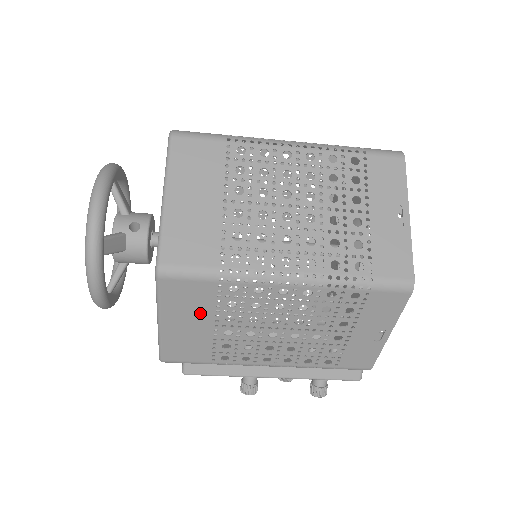
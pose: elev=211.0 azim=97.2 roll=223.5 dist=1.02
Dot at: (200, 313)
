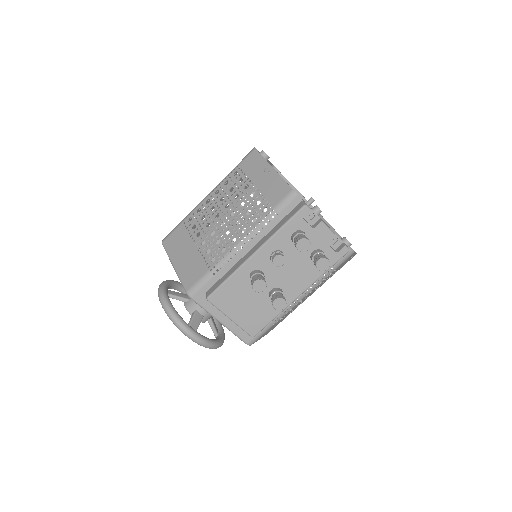
Dot at: (185, 244)
